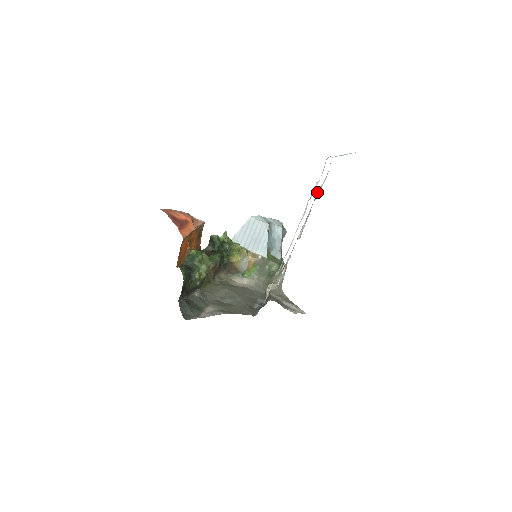
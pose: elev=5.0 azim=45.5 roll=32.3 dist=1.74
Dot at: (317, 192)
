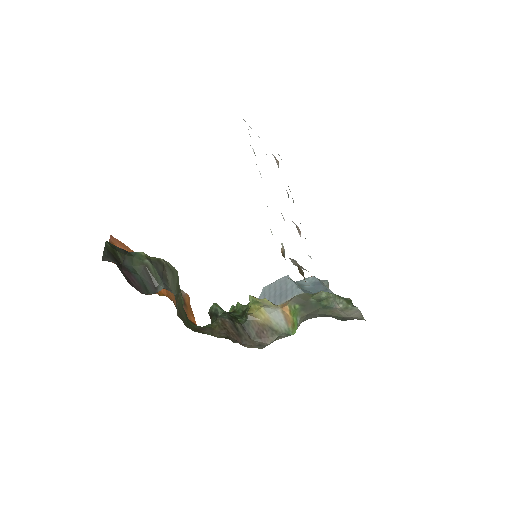
Dot at: occluded
